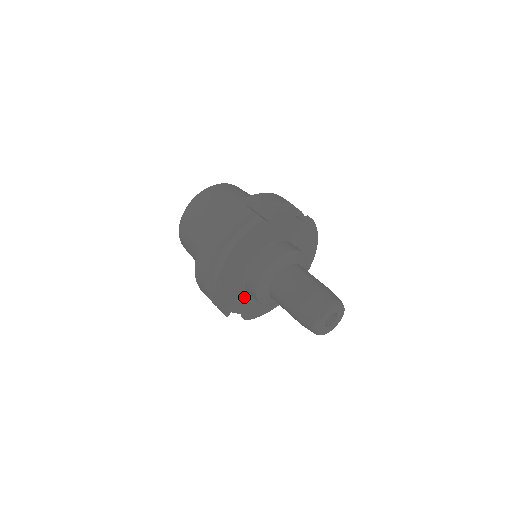
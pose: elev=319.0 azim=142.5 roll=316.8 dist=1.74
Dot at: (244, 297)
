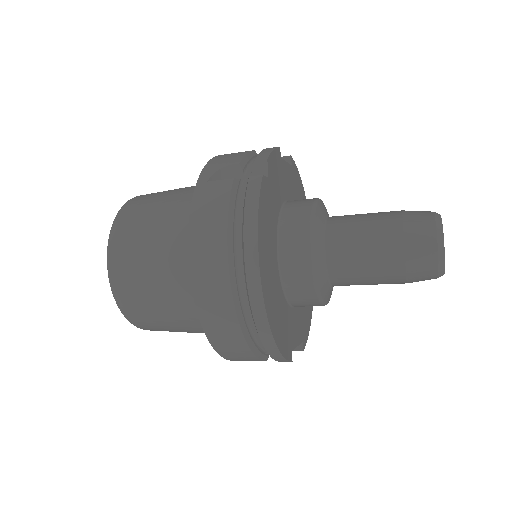
Dot at: (291, 317)
